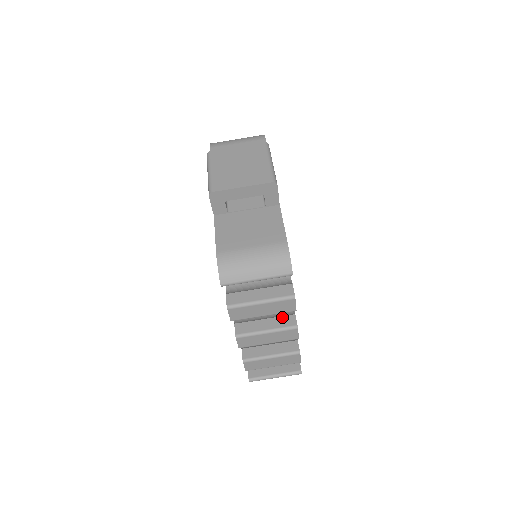
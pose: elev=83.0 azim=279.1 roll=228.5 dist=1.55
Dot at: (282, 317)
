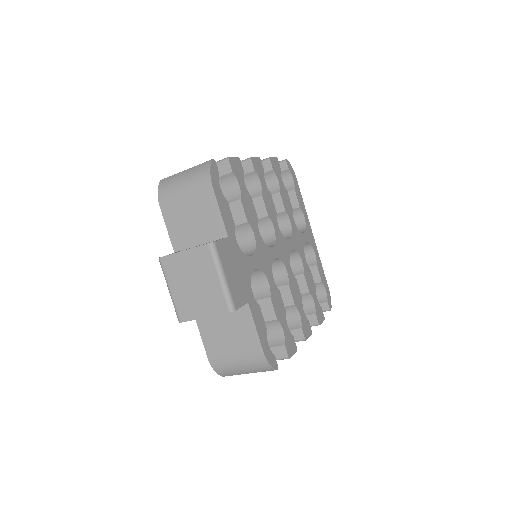
Dot at: (291, 331)
